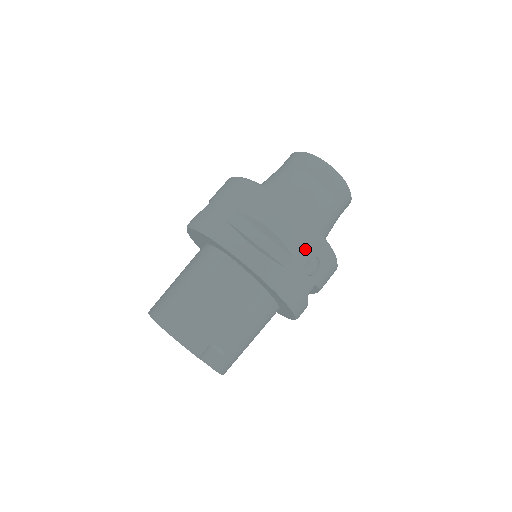
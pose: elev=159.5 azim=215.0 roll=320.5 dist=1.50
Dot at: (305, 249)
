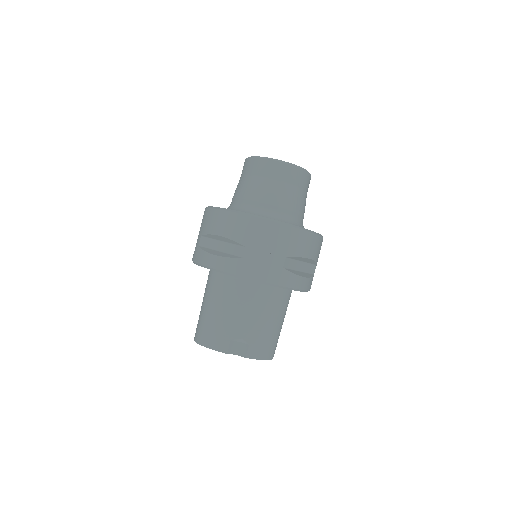
Dot at: (253, 236)
